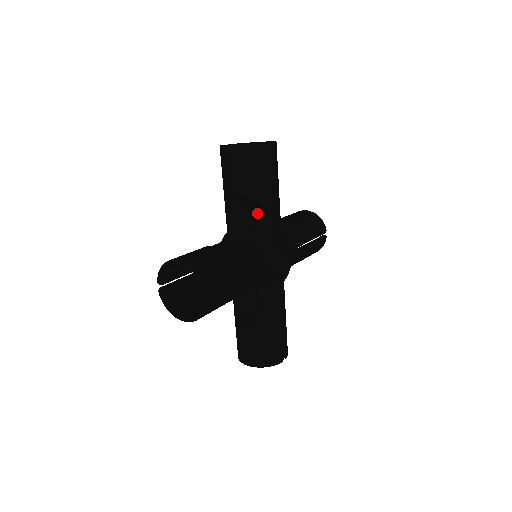
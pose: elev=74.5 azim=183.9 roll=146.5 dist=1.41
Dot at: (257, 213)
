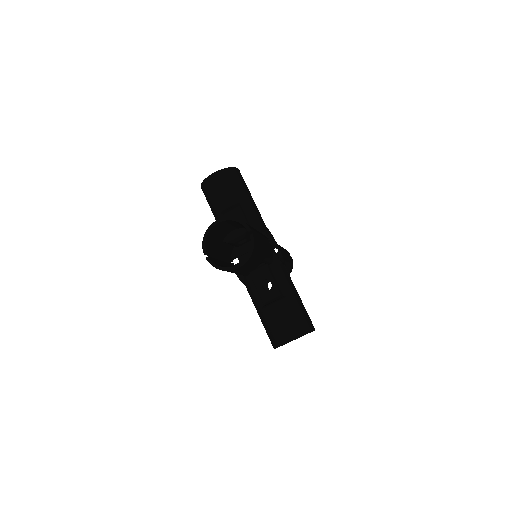
Dot at: (248, 212)
